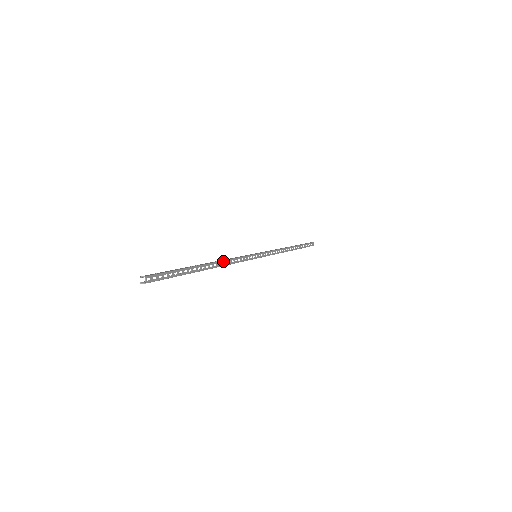
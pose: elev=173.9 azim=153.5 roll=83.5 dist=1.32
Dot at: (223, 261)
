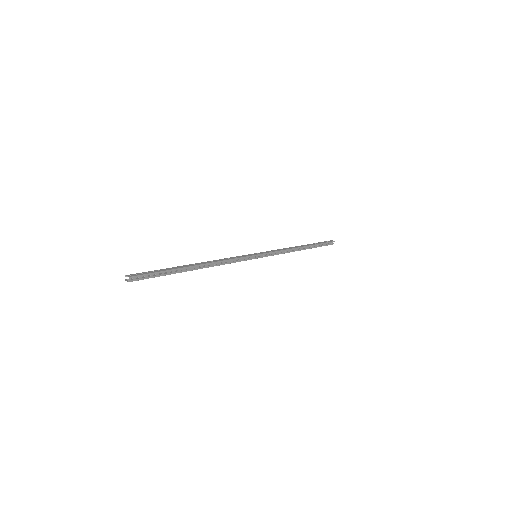
Dot at: (215, 262)
